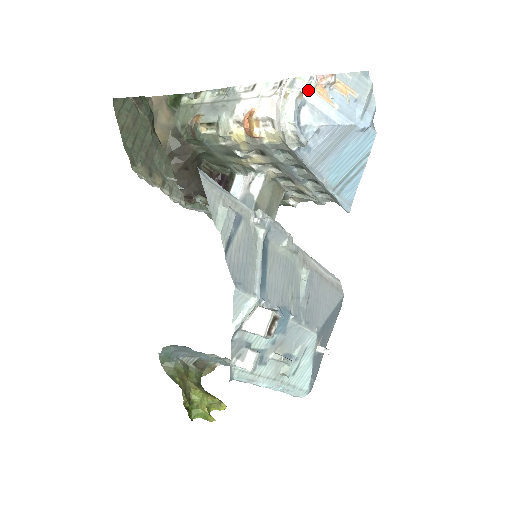
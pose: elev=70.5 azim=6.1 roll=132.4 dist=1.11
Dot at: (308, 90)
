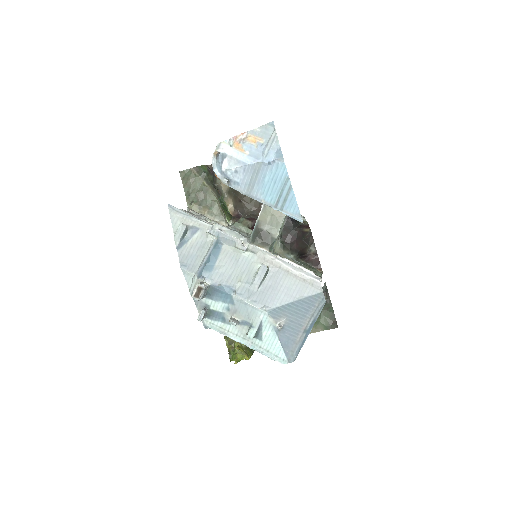
Dot at: (228, 148)
